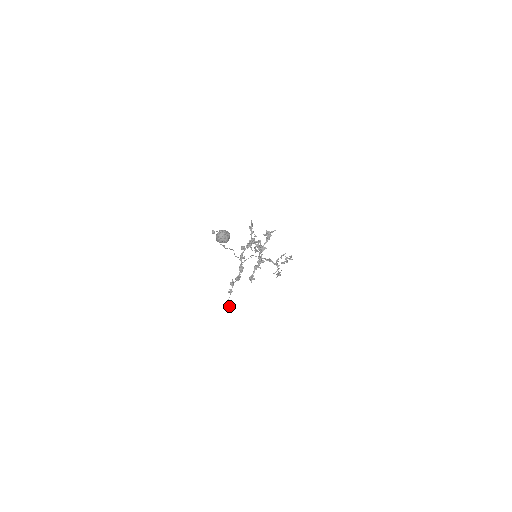
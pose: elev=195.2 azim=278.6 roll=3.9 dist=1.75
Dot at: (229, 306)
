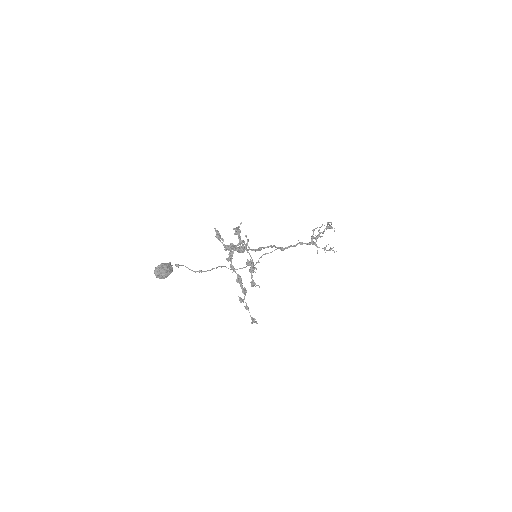
Dot at: (256, 323)
